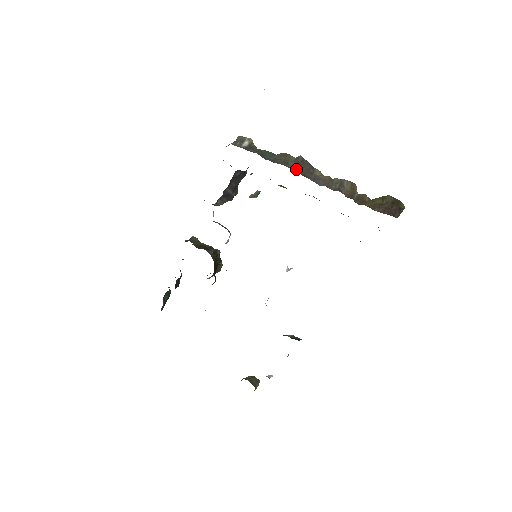
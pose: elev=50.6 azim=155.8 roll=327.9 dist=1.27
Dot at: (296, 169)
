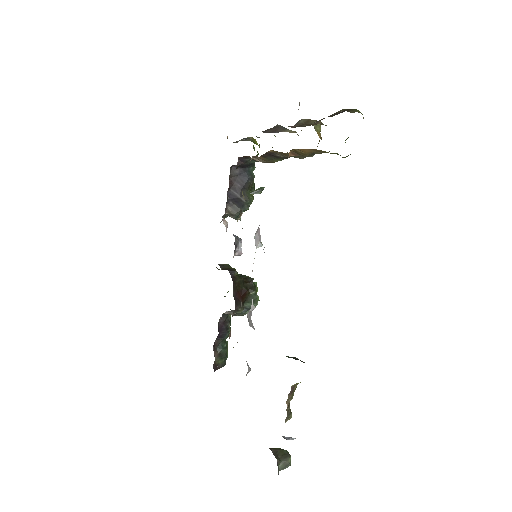
Dot at: occluded
